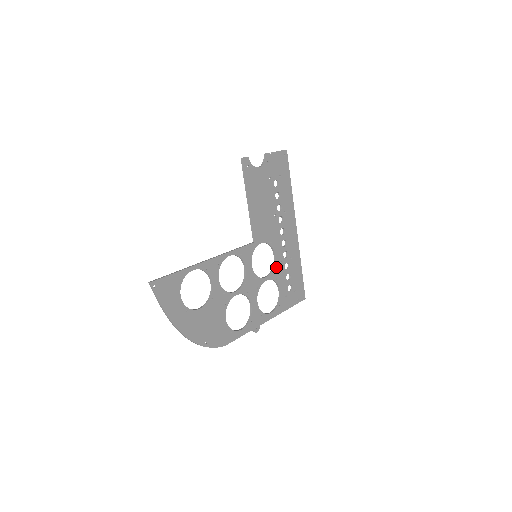
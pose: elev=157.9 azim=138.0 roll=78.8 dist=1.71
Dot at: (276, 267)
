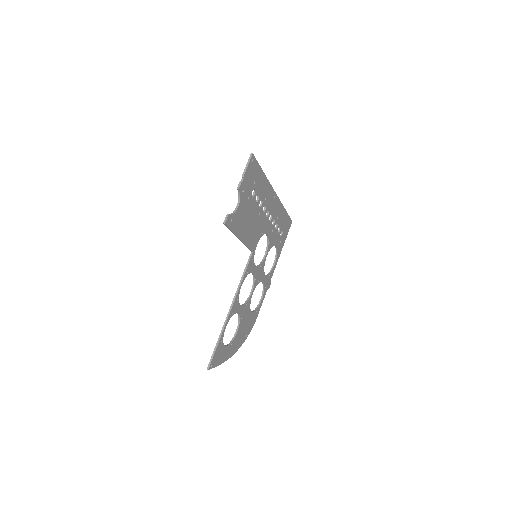
Dot at: (270, 239)
